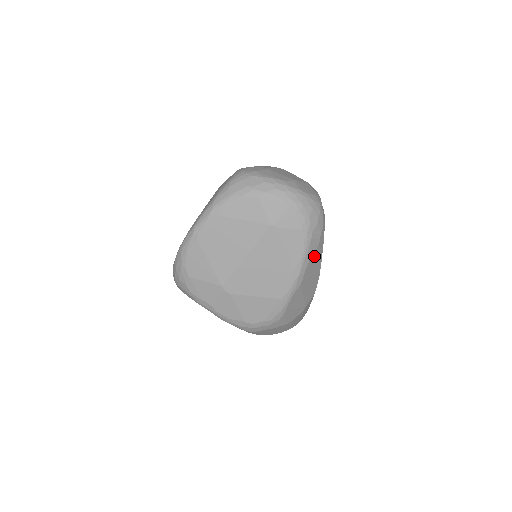
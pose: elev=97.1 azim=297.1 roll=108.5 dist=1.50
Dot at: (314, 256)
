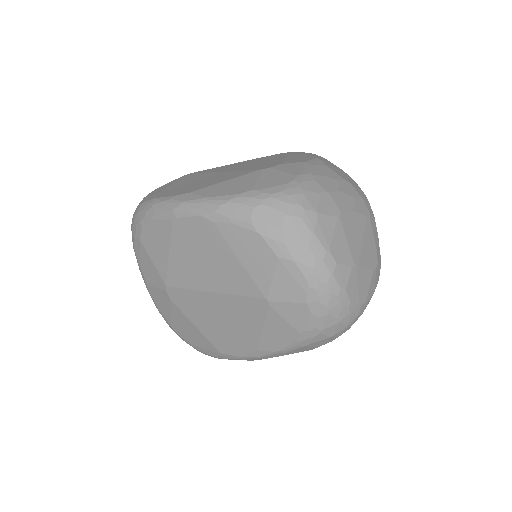
Dot at: occluded
